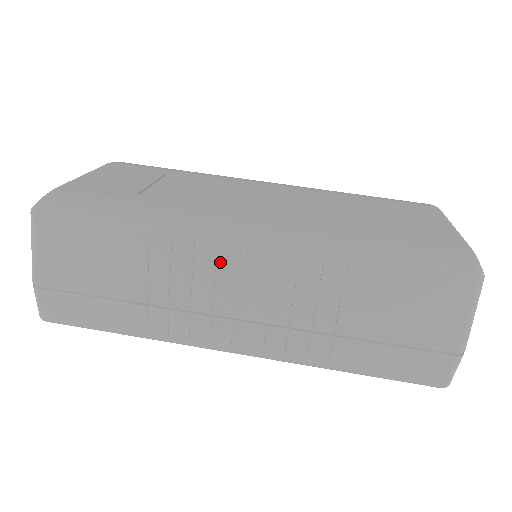
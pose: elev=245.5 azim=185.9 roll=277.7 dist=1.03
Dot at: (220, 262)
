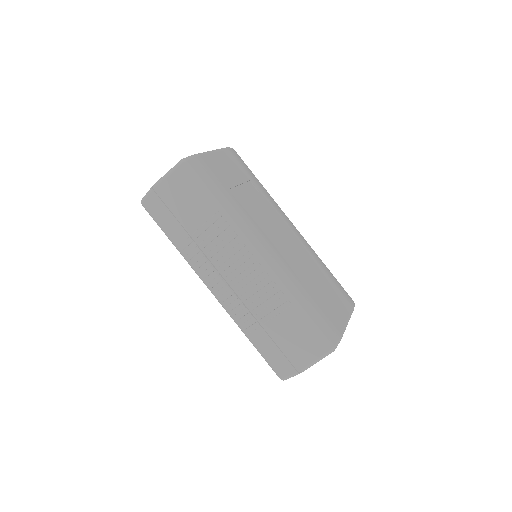
Dot at: (240, 253)
